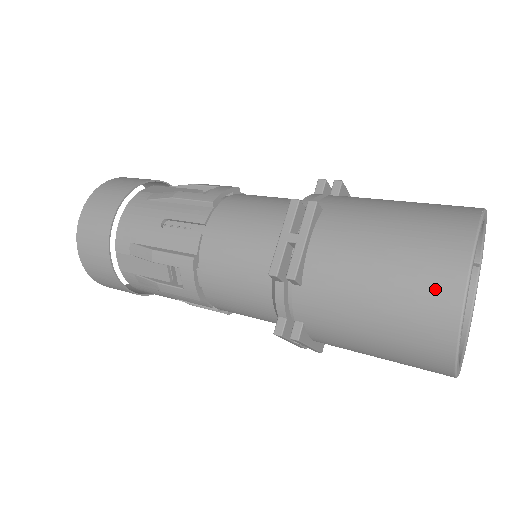
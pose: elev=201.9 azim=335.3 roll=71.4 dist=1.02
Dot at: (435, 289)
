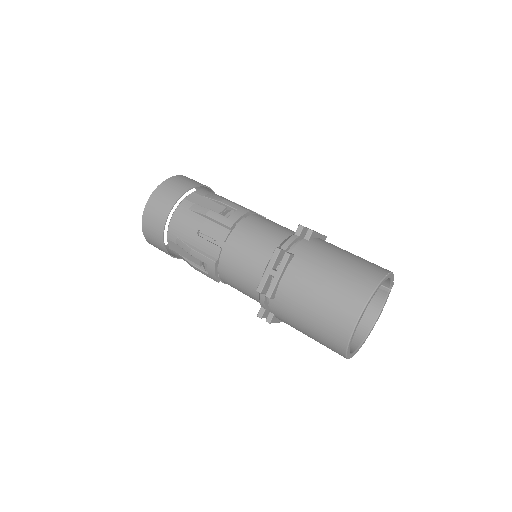
Dot at: (340, 324)
